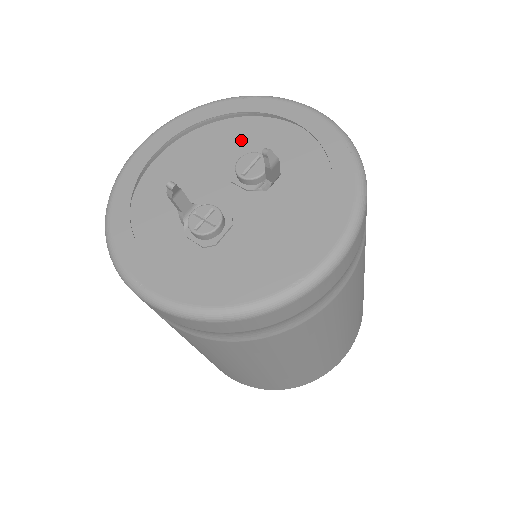
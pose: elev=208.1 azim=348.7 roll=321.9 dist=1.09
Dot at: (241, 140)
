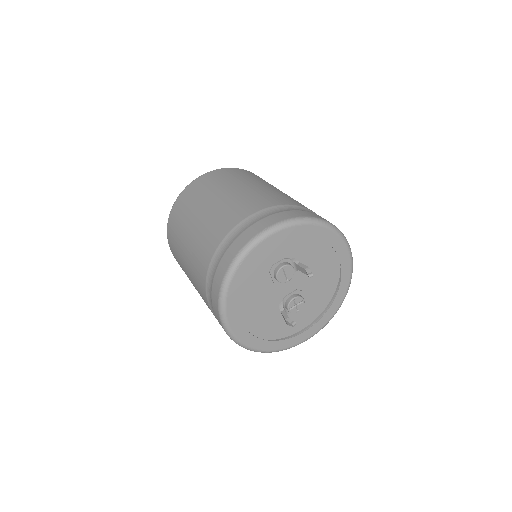
Dot at: (258, 271)
